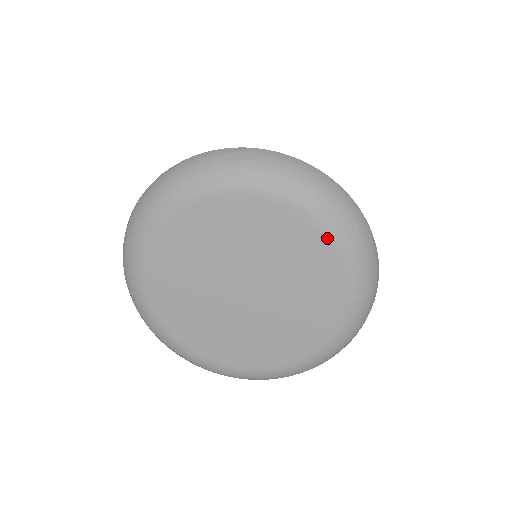
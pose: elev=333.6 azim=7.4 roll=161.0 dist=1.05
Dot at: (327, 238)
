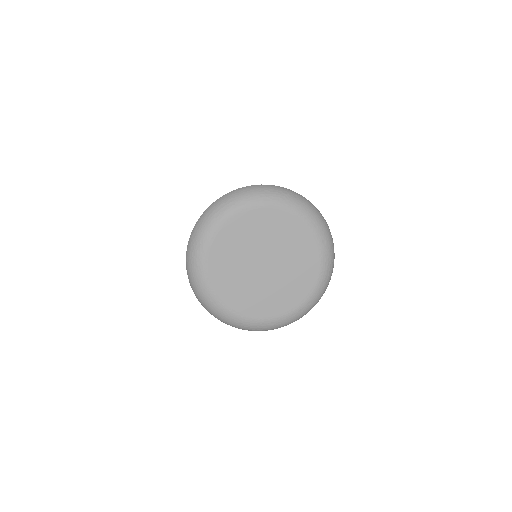
Dot at: (320, 268)
